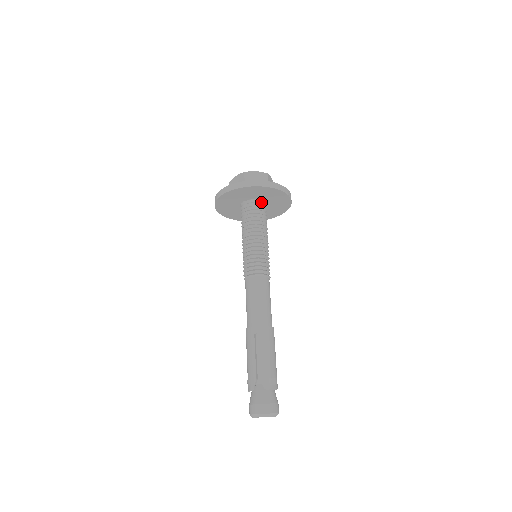
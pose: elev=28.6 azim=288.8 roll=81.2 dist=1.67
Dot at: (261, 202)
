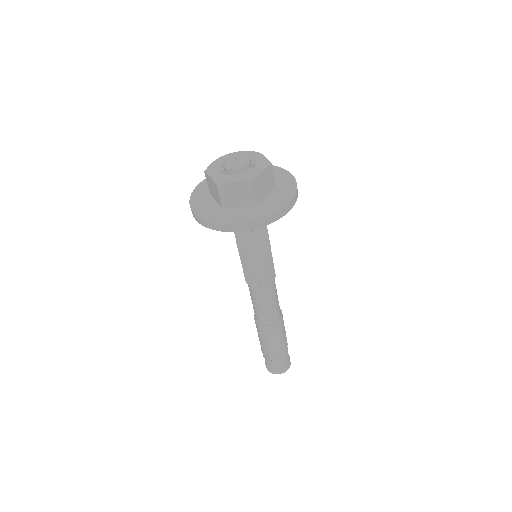
Dot at: occluded
